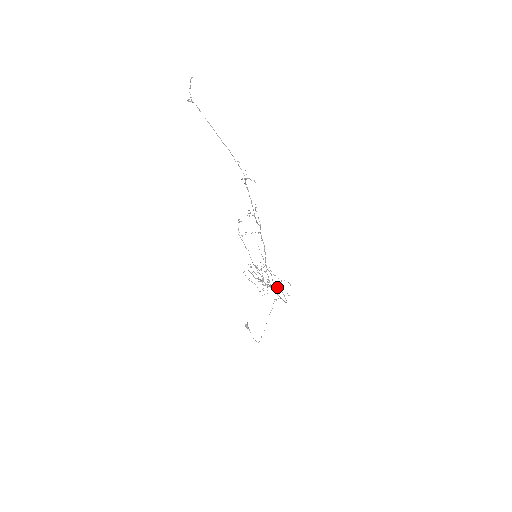
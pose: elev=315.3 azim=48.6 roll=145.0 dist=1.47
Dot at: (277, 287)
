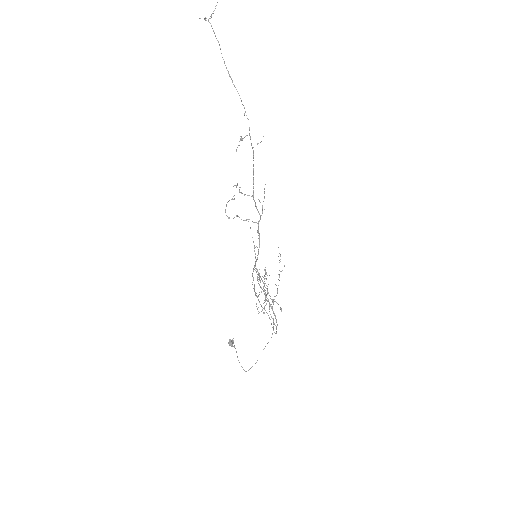
Dot at: (261, 305)
